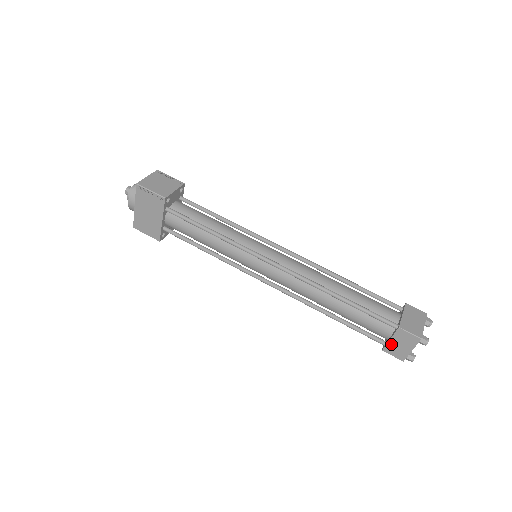
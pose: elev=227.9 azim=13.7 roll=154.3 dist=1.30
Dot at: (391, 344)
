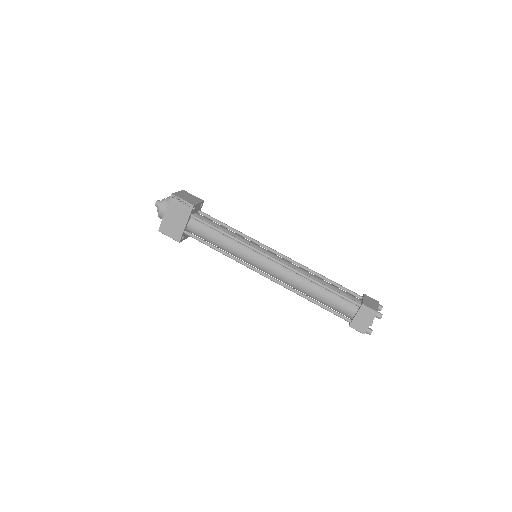
Dot at: (356, 320)
